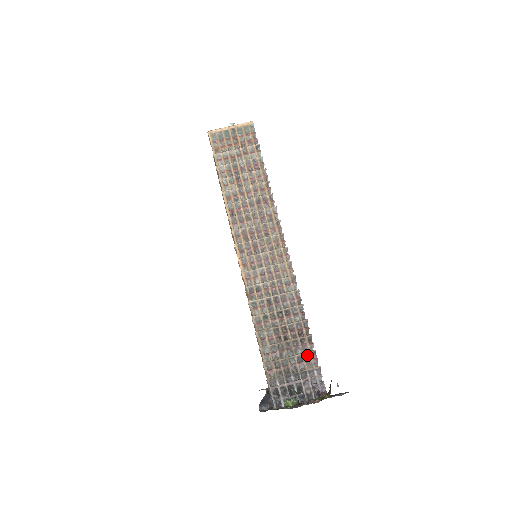
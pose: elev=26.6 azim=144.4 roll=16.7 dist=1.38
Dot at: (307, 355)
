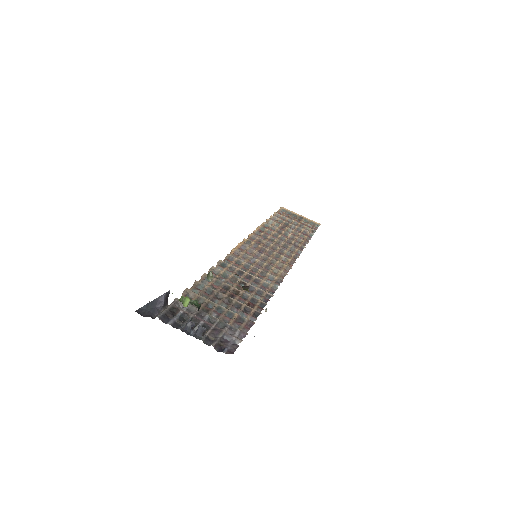
Dot at: (241, 319)
